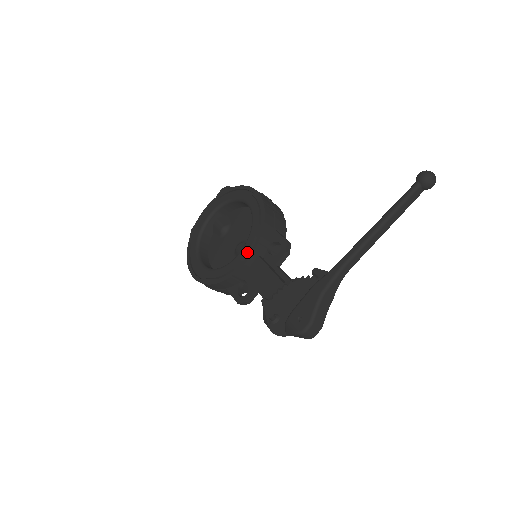
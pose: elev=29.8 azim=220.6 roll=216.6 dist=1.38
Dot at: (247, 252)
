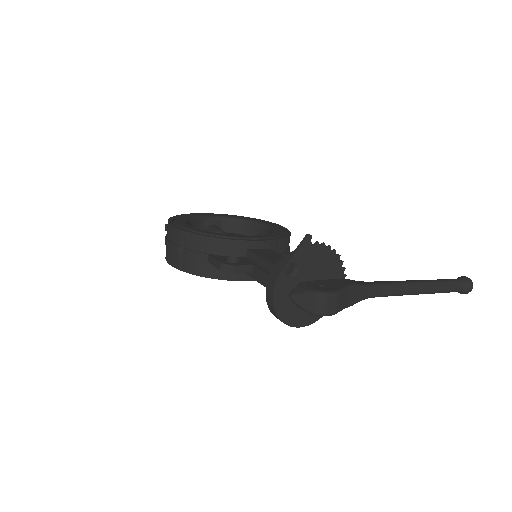
Dot at: (262, 238)
